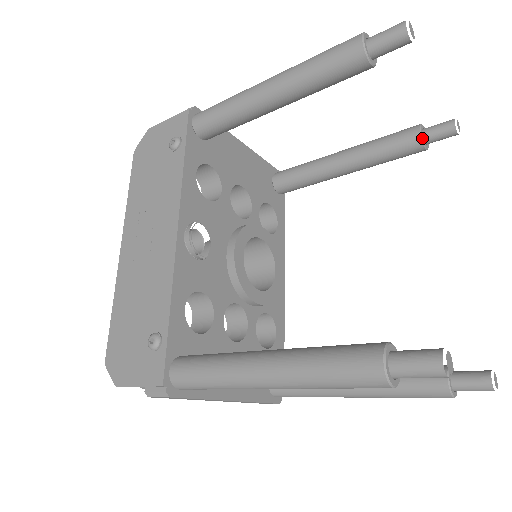
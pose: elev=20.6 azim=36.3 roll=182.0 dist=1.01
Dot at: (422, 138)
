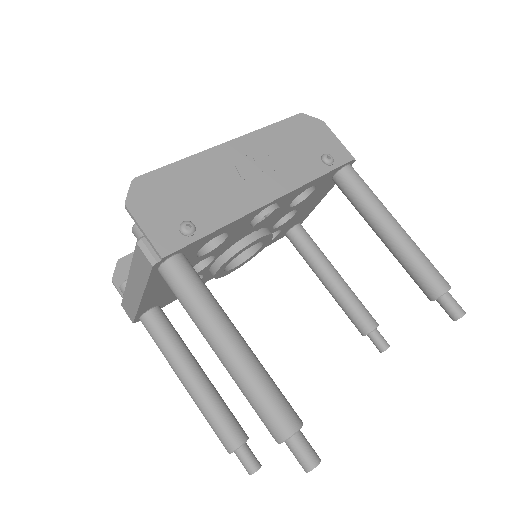
Dot at: (372, 331)
